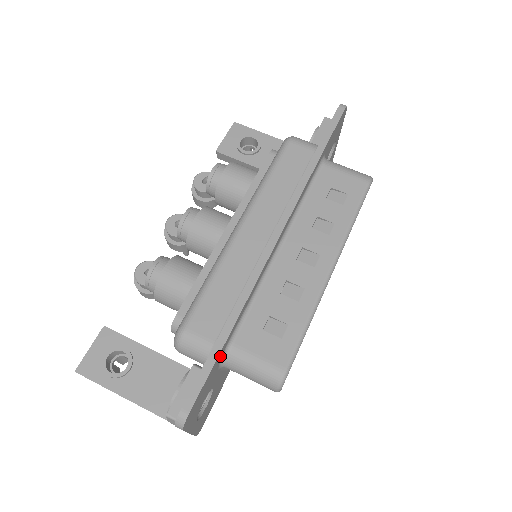
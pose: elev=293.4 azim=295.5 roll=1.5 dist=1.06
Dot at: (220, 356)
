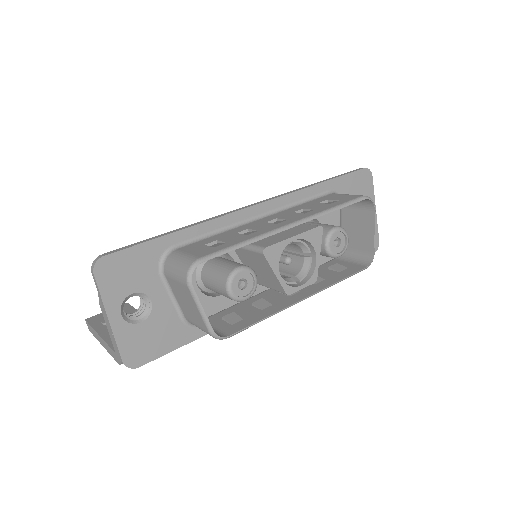
Dot at: (159, 248)
